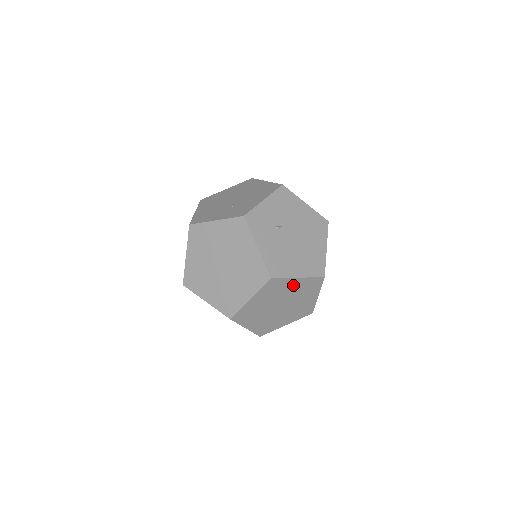
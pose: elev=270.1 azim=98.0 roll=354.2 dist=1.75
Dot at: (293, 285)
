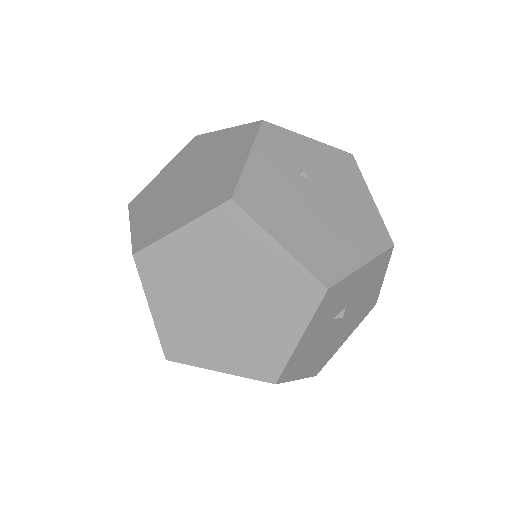
Dot at: (264, 259)
